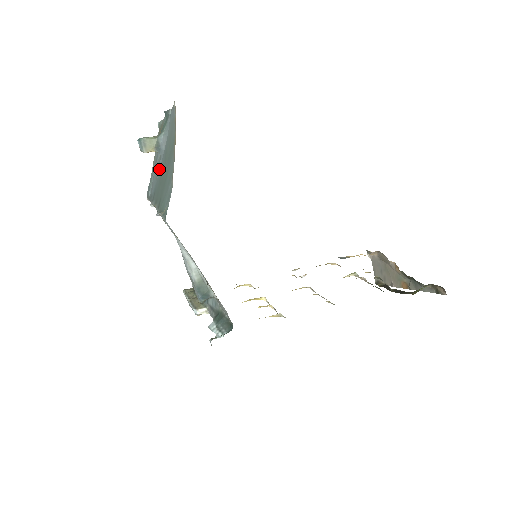
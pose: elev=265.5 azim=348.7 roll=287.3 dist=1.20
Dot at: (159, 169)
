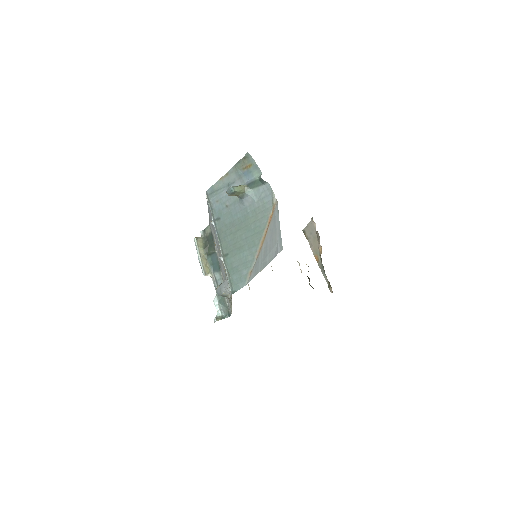
Dot at: (232, 209)
